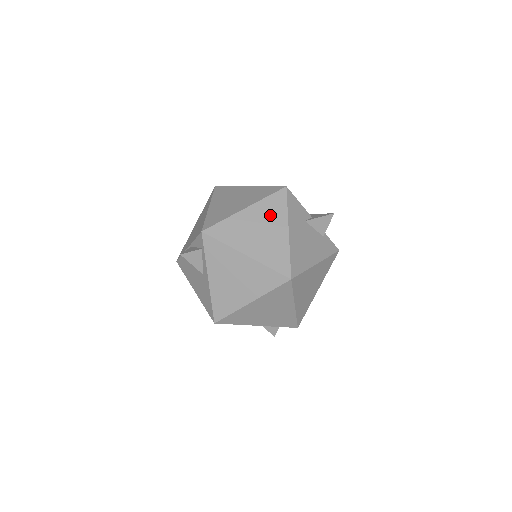
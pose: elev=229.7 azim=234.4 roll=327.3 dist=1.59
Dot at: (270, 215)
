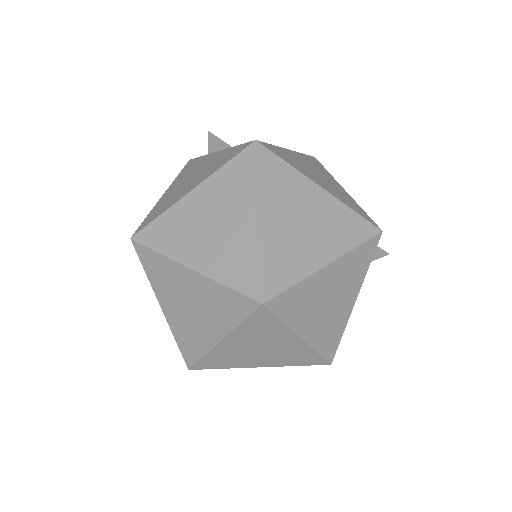
Dot at: (349, 277)
